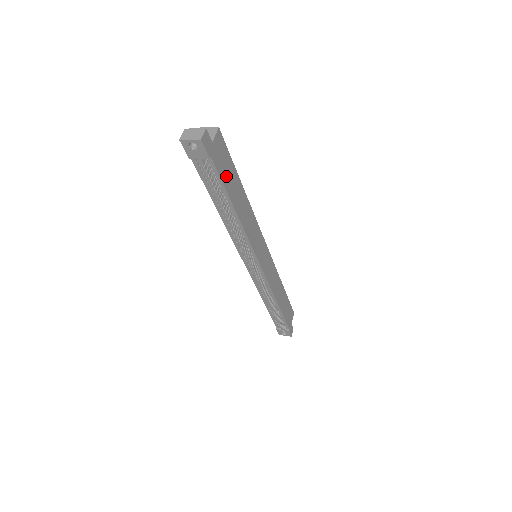
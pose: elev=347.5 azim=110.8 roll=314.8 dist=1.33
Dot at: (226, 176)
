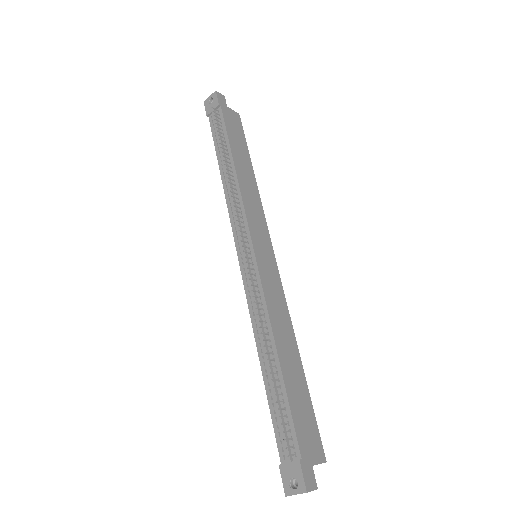
Dot at: (233, 134)
